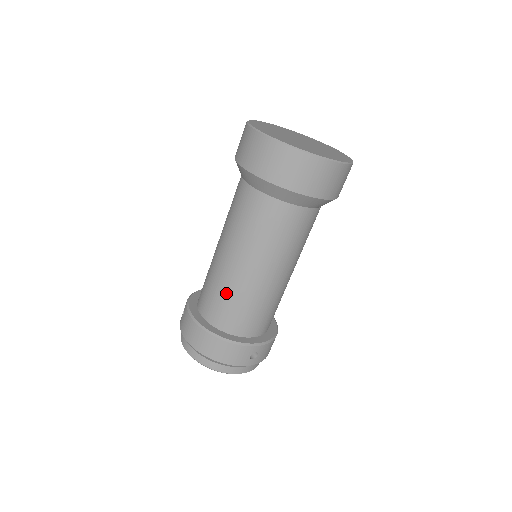
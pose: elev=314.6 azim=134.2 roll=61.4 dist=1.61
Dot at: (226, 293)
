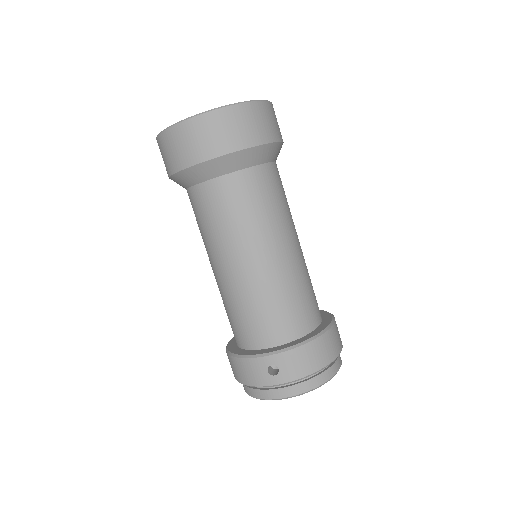
Dot at: (224, 304)
